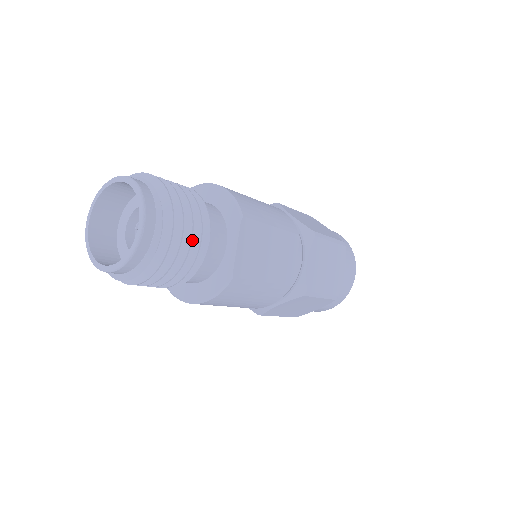
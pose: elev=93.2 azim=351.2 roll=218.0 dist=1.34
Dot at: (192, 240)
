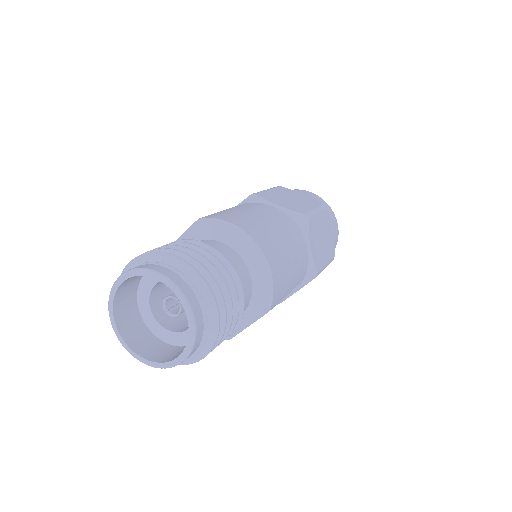
Dot at: occluded
